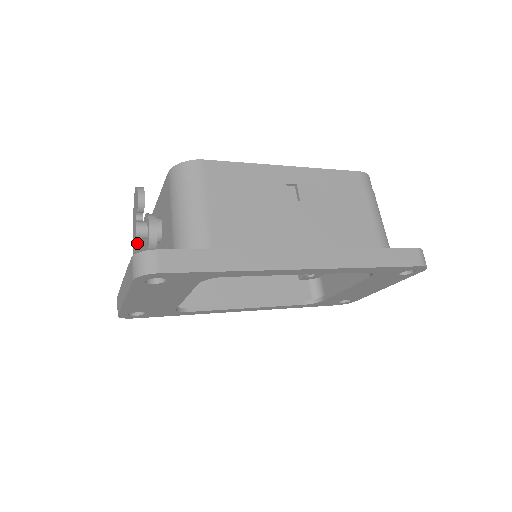
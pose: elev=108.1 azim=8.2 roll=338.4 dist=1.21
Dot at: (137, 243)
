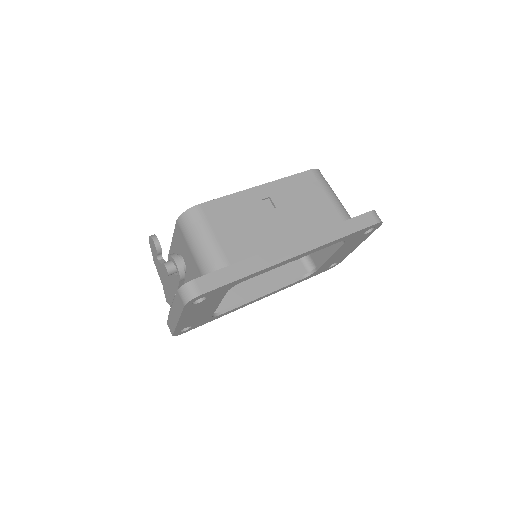
Dot at: (165, 278)
